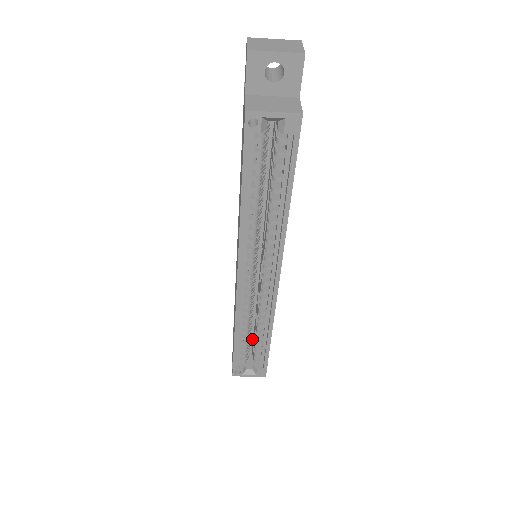
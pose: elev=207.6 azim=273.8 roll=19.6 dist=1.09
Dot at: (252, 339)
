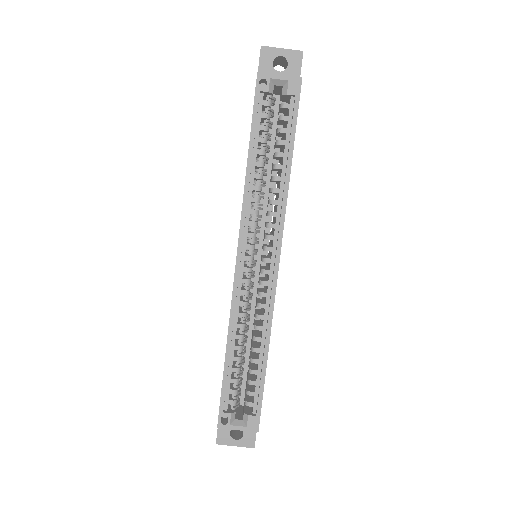
Dot at: (244, 390)
